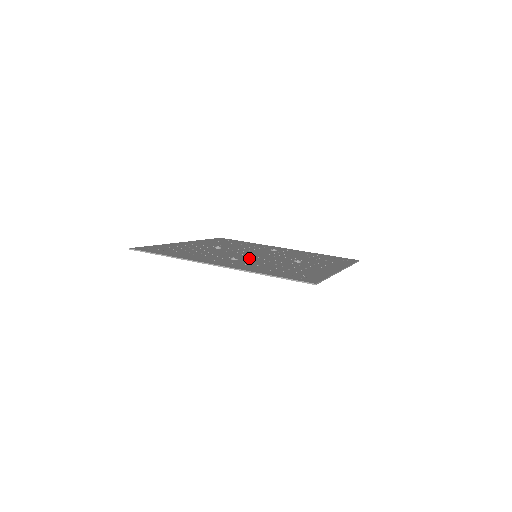
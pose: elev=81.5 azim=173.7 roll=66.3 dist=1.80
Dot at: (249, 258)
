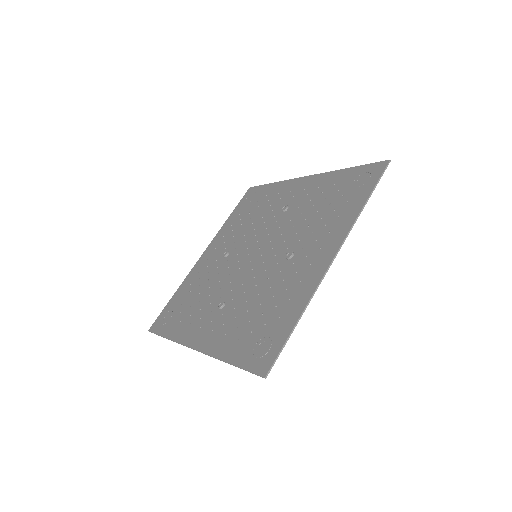
Dot at: (240, 284)
